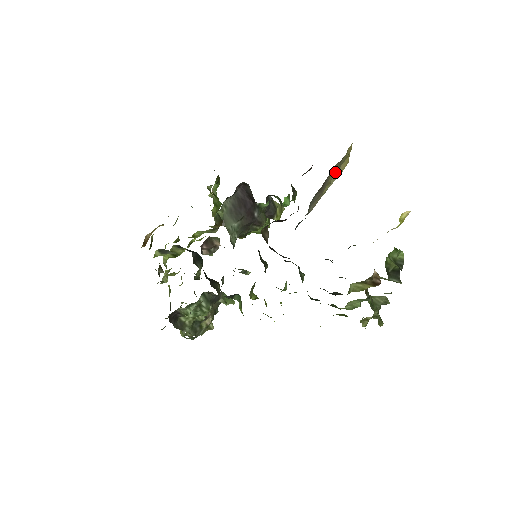
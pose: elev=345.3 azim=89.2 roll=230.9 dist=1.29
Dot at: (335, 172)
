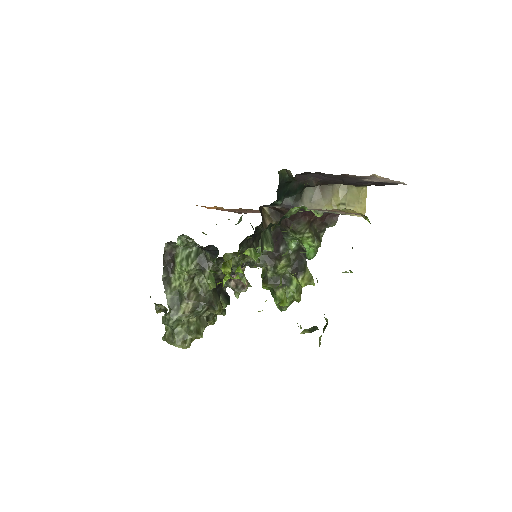
Dot at: (344, 200)
